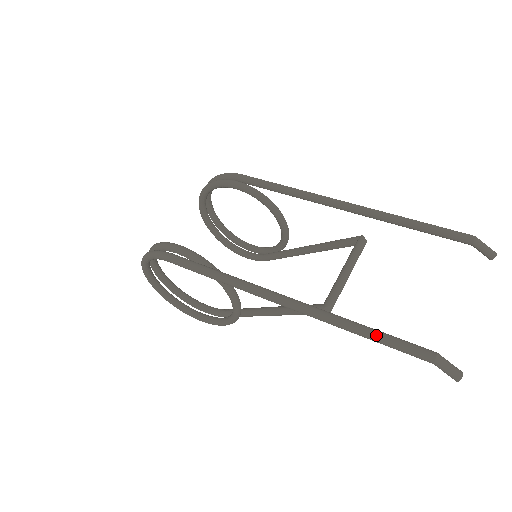
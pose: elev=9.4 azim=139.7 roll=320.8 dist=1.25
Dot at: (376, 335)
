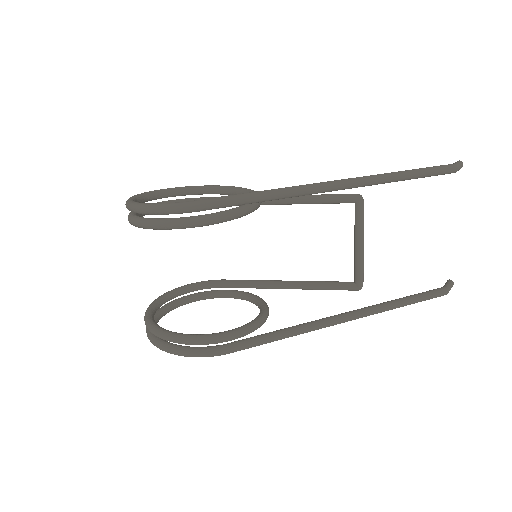
Dot at: (414, 303)
